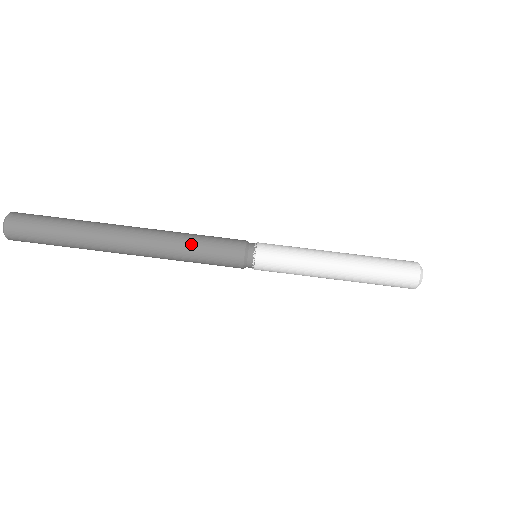
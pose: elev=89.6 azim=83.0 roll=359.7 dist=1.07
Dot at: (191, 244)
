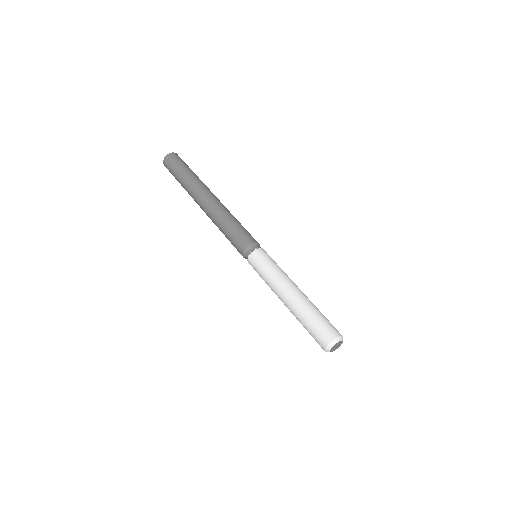
Dot at: (232, 220)
